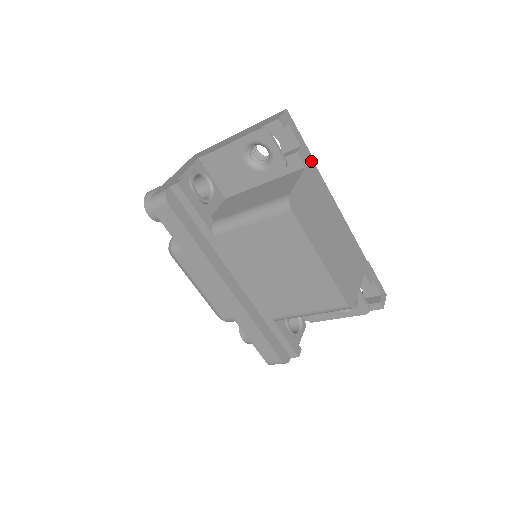
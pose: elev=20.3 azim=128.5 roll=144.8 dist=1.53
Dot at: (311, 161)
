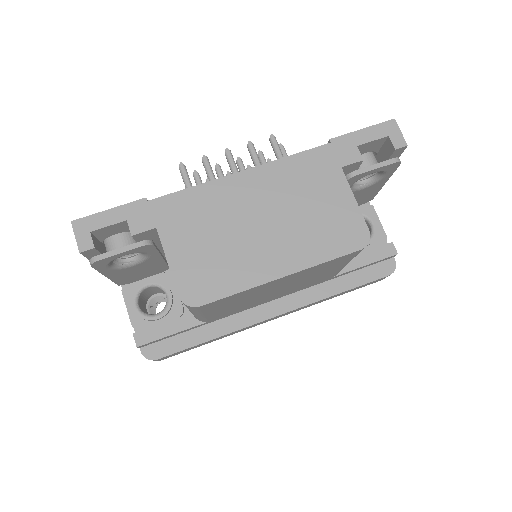
Dot at: (152, 205)
